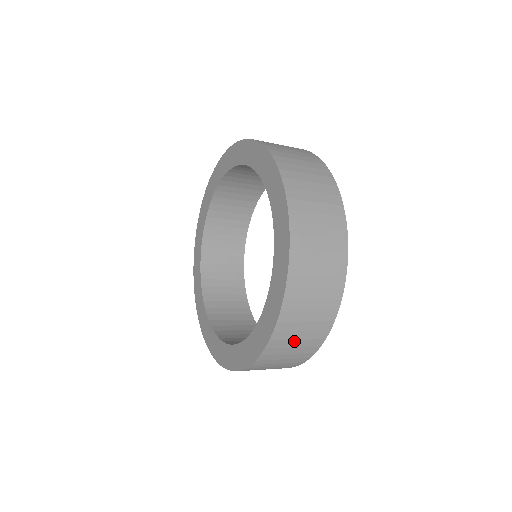
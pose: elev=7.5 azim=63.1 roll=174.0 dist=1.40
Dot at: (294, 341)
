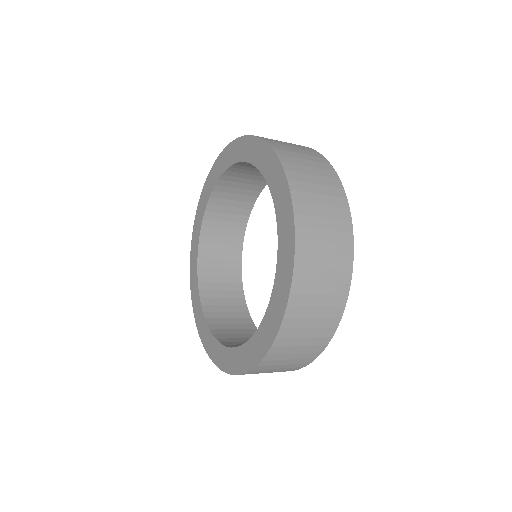
Dot at: (305, 330)
